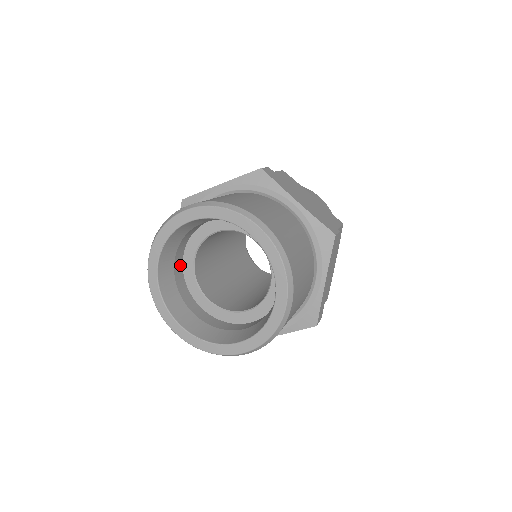
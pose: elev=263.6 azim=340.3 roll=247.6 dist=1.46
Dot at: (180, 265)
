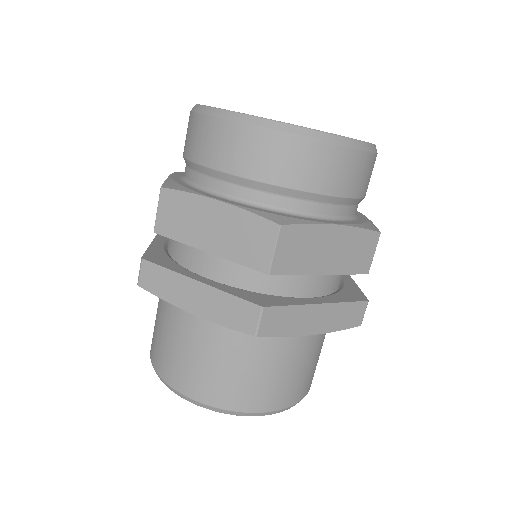
Dot at: occluded
